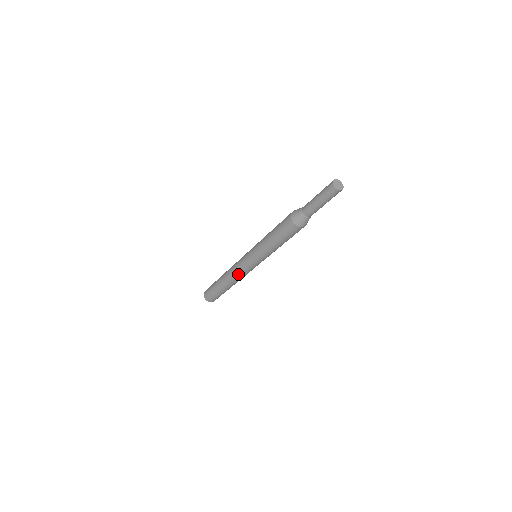
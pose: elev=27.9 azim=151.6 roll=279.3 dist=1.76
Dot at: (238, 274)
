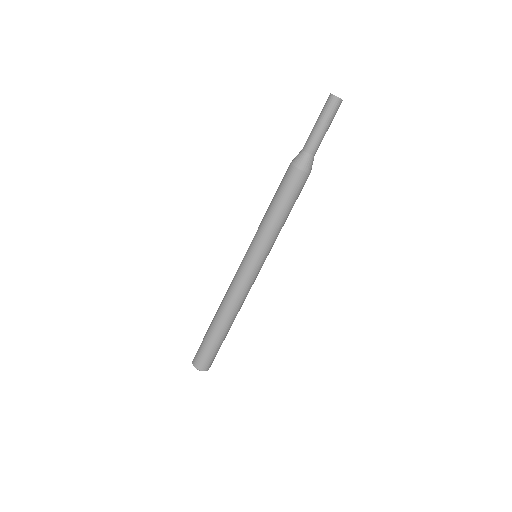
Dot at: (244, 295)
